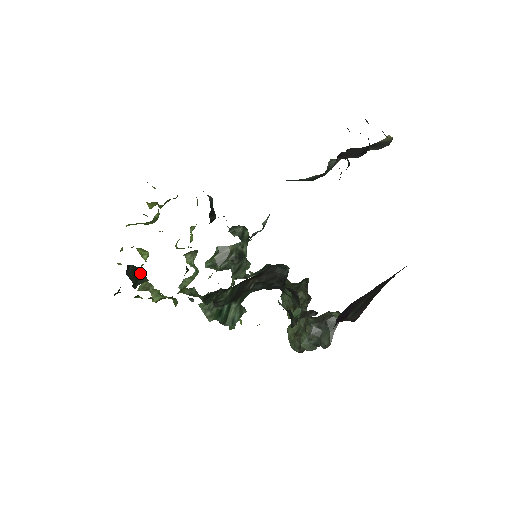
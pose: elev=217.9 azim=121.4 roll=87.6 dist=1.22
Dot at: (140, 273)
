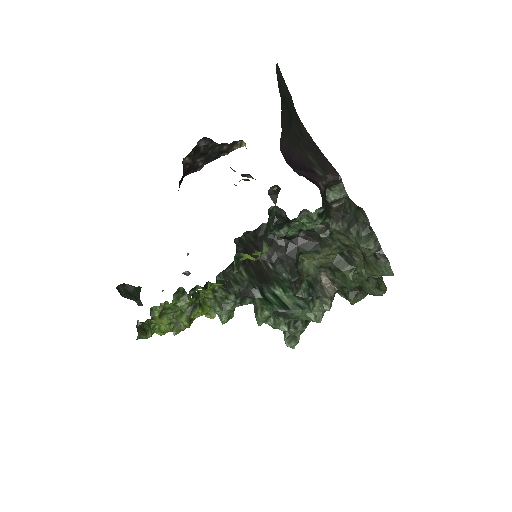
Dot at: (134, 291)
